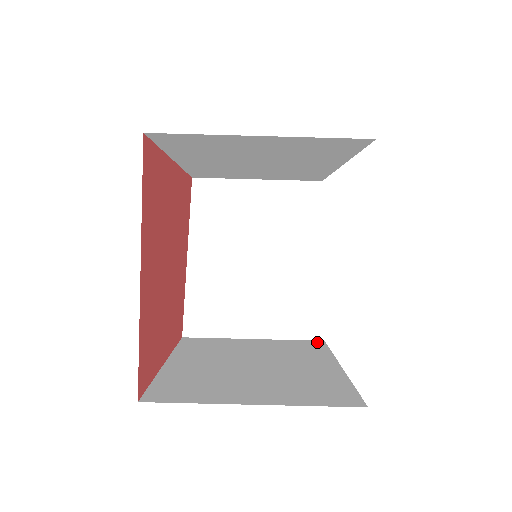
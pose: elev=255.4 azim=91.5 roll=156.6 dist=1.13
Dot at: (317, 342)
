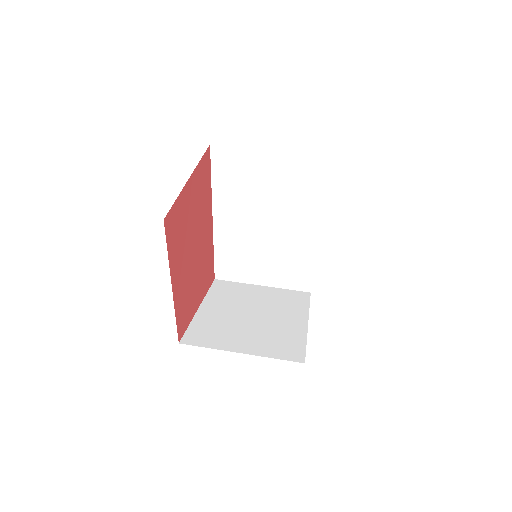
Dot at: occluded
